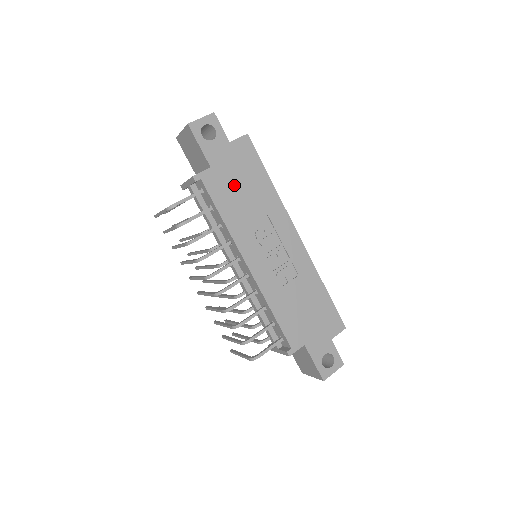
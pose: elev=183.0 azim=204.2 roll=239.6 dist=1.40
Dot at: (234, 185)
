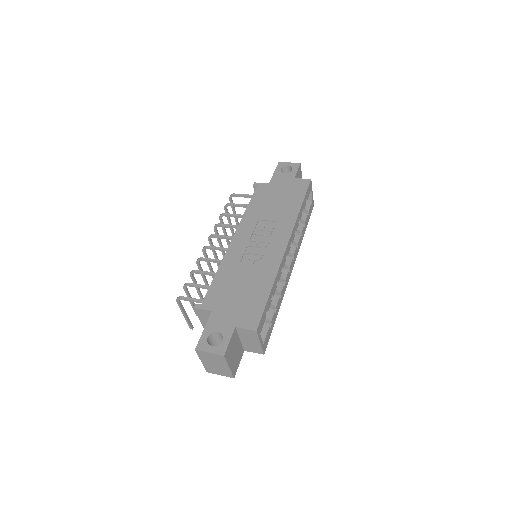
Dot at: (273, 197)
